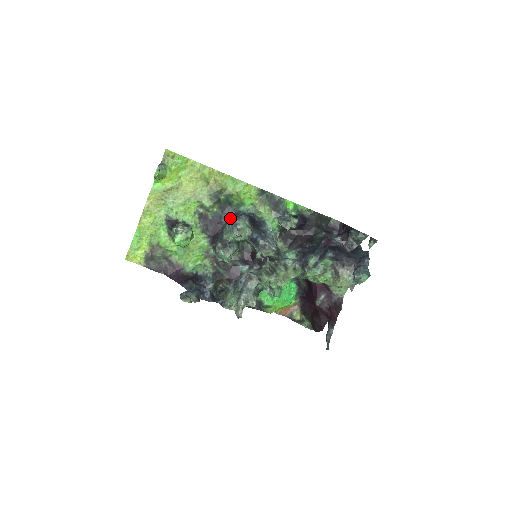
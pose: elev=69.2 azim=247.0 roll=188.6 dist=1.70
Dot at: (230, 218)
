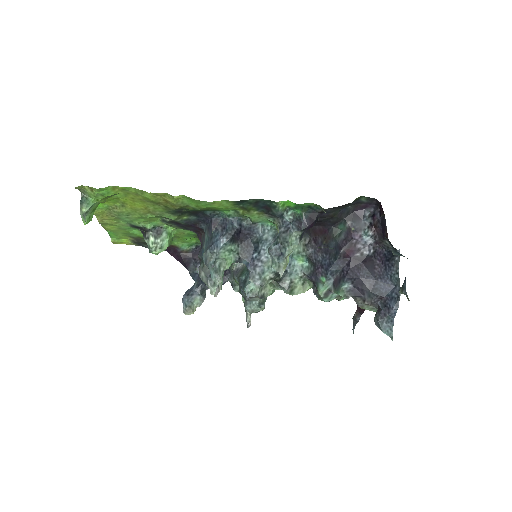
Dot at: (208, 225)
